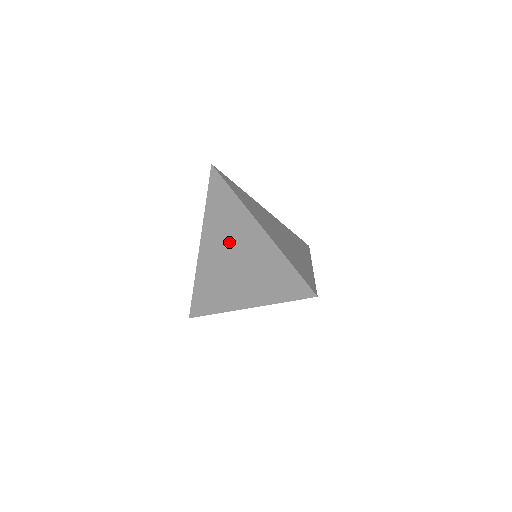
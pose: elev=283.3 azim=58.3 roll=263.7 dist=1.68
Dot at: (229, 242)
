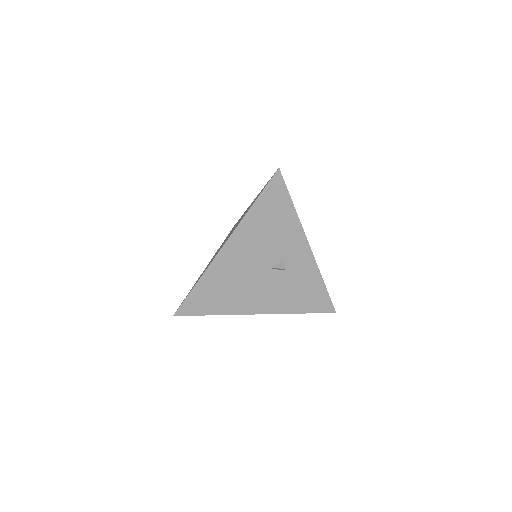
Dot at: (229, 234)
